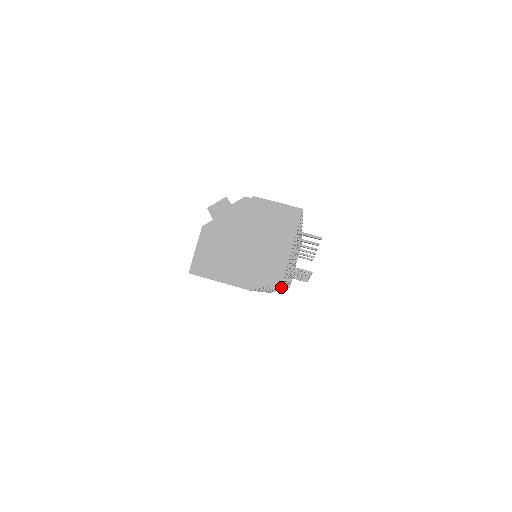
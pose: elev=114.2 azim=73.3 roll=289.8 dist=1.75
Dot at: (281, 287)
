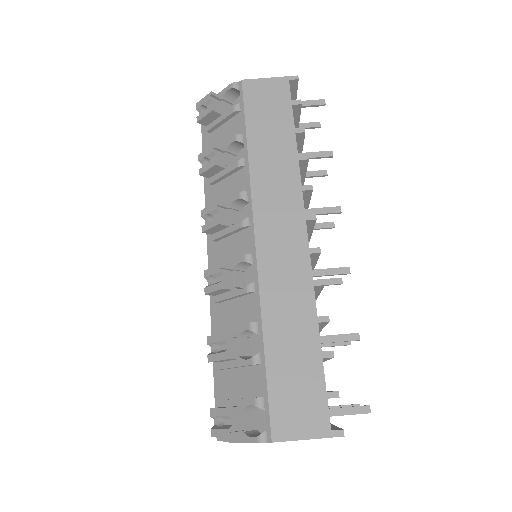
Dot at: occluded
